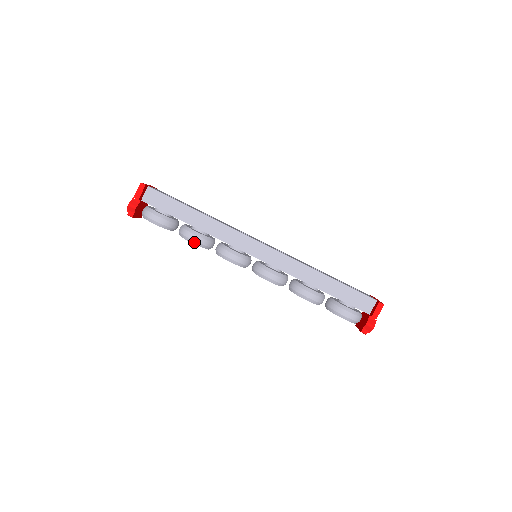
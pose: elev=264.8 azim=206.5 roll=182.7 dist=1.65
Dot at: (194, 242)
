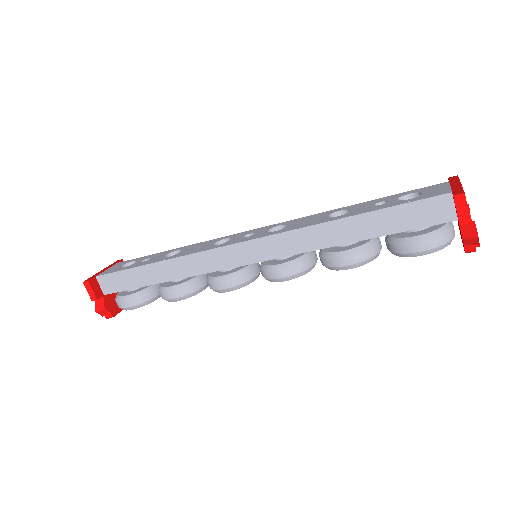
Dot at: (178, 299)
